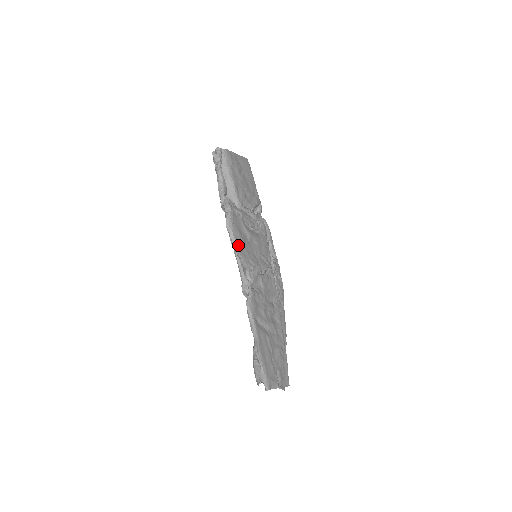
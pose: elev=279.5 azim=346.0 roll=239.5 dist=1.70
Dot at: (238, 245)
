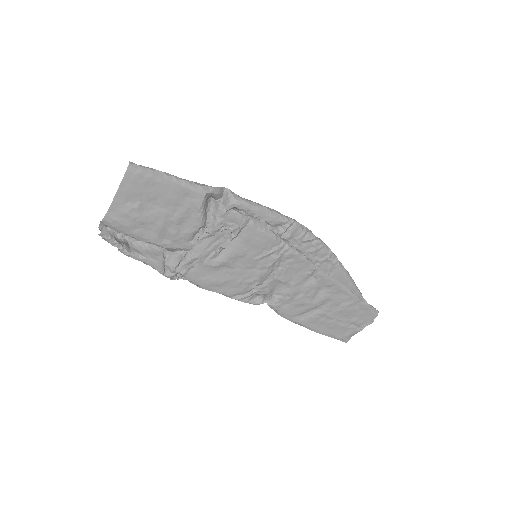
Dot at: (223, 292)
